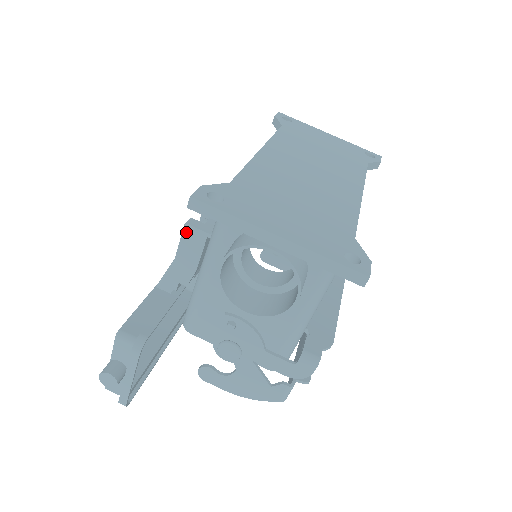
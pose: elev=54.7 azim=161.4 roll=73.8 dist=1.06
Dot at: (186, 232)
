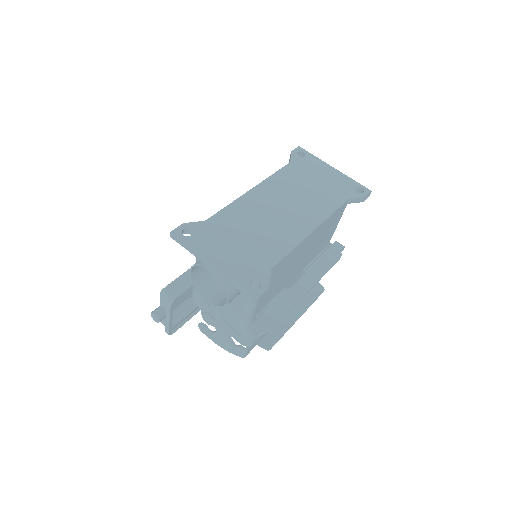
Dot at: occluded
